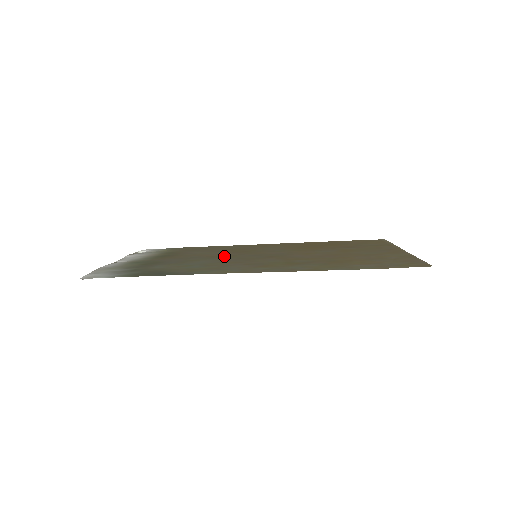
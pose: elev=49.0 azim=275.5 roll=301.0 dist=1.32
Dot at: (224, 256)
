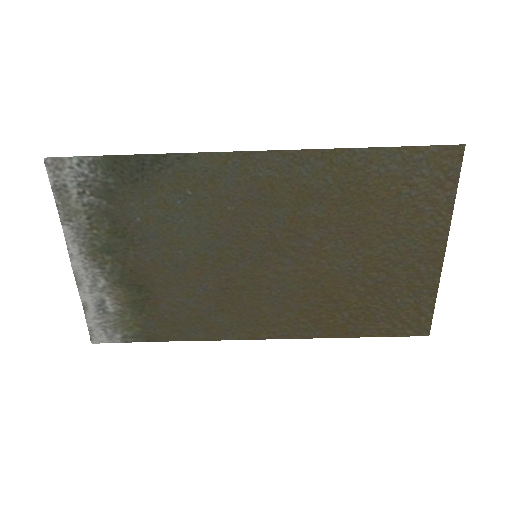
Dot at: (215, 260)
